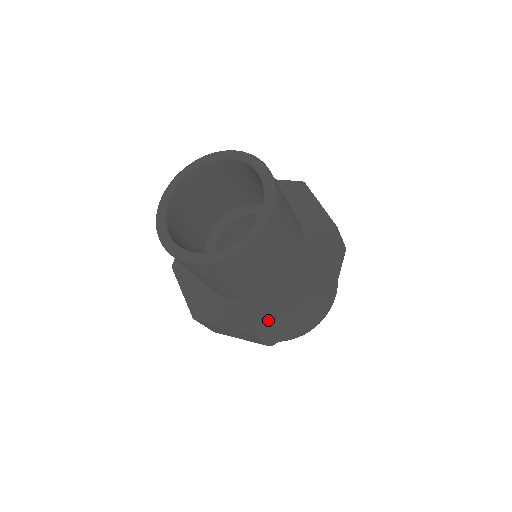
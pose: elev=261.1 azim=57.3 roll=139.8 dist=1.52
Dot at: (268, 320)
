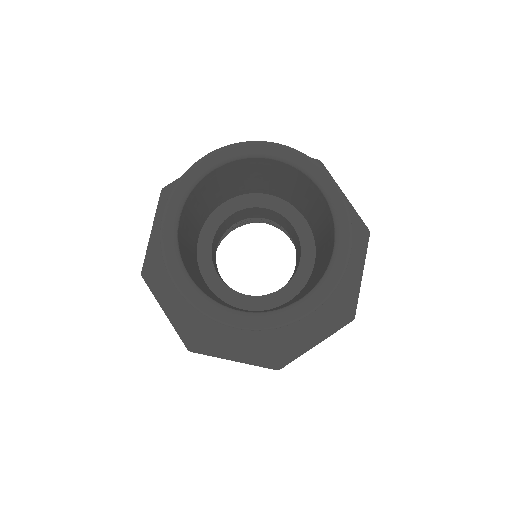
Dot at: (293, 352)
